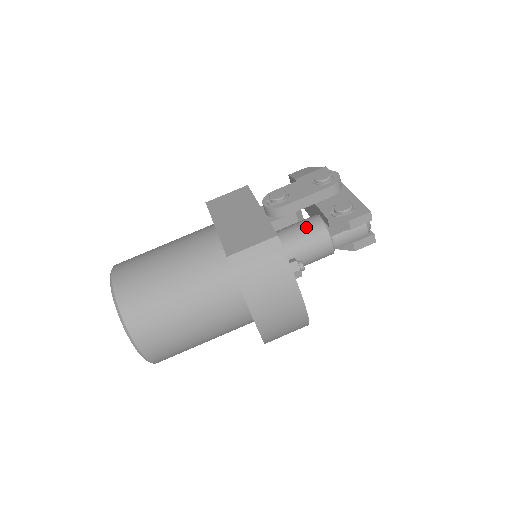
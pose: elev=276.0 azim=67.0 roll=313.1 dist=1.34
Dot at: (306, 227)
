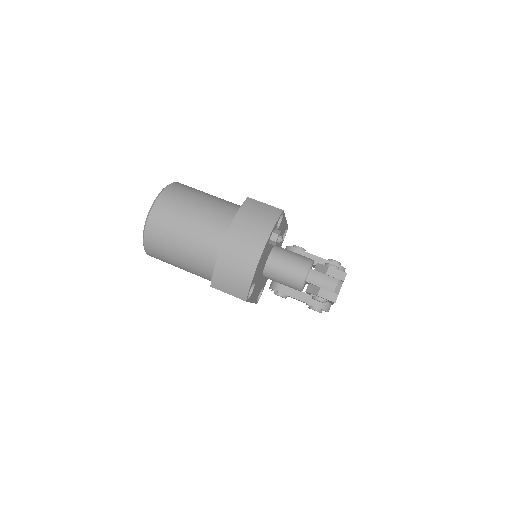
Dot at: (300, 255)
